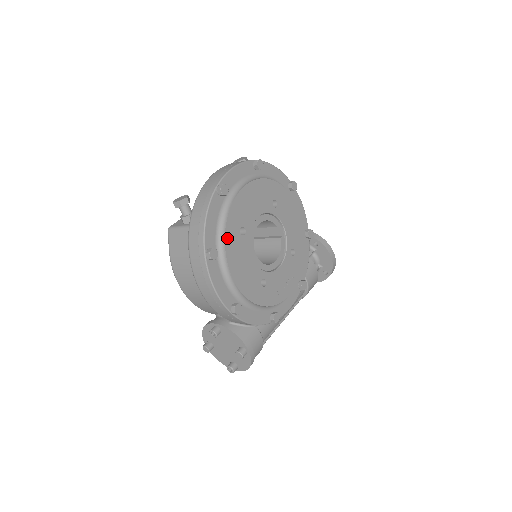
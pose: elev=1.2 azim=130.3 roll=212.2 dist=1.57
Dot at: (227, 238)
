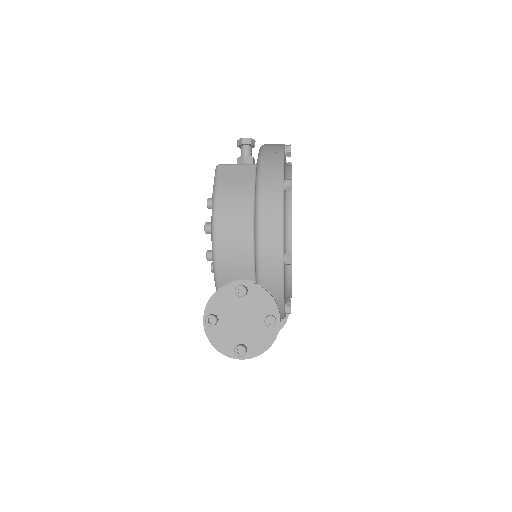
Dot at: occluded
